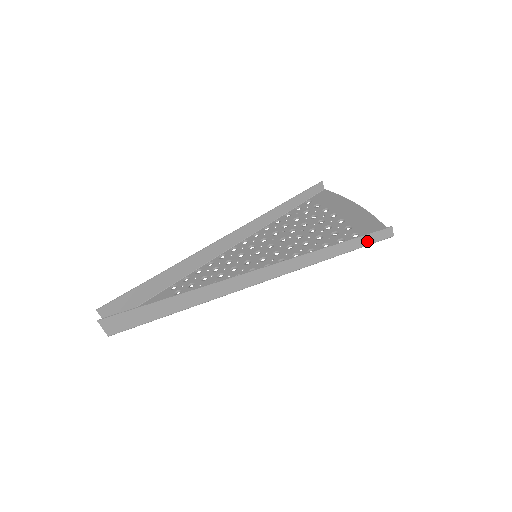
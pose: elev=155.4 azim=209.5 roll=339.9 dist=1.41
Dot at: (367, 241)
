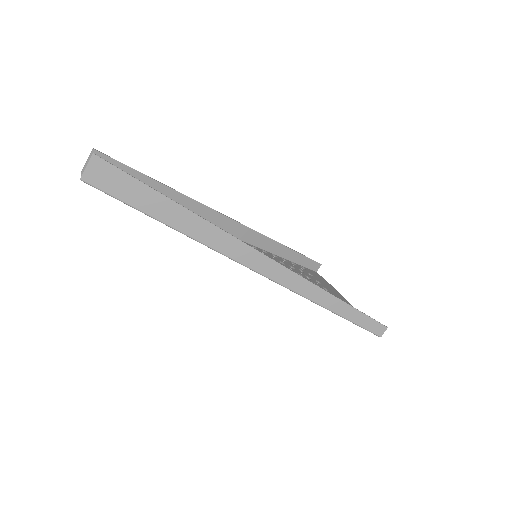
Dot at: (362, 321)
